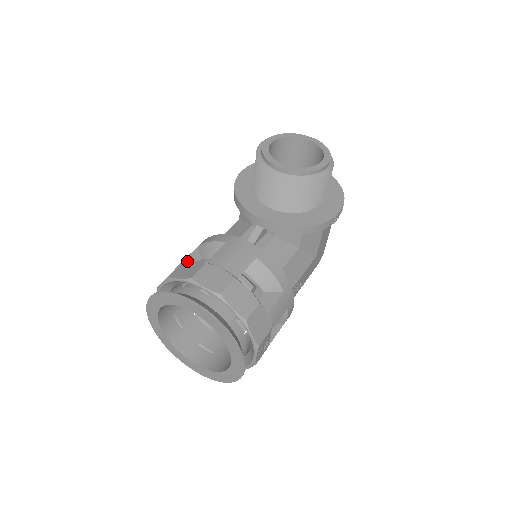
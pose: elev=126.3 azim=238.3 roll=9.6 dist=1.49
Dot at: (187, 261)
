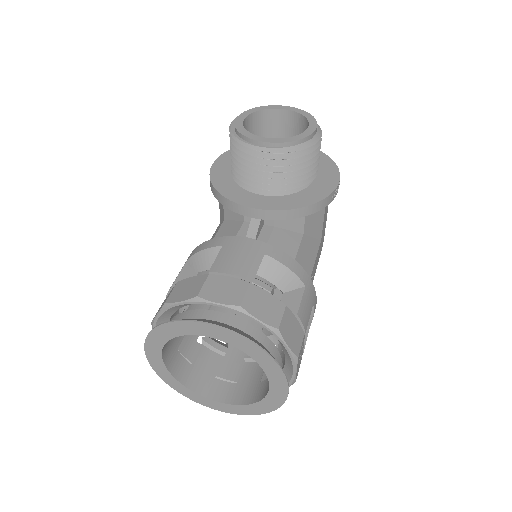
Dot at: (180, 280)
